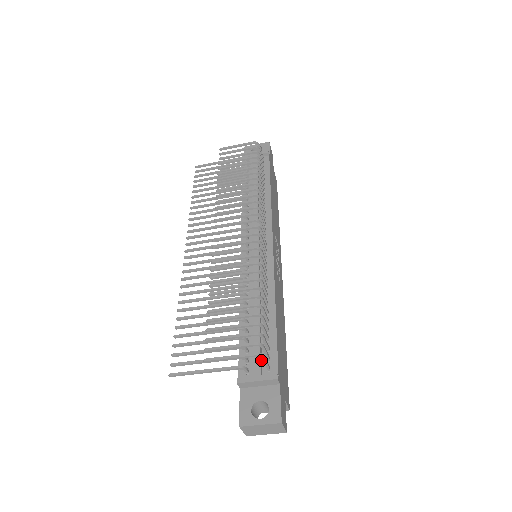
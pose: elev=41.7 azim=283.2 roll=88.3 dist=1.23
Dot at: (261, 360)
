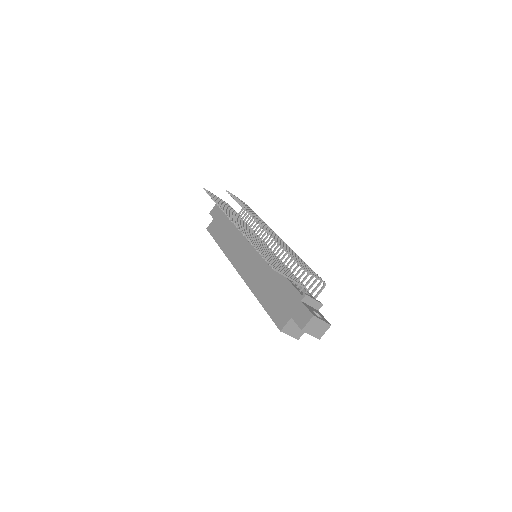
Dot at: occluded
